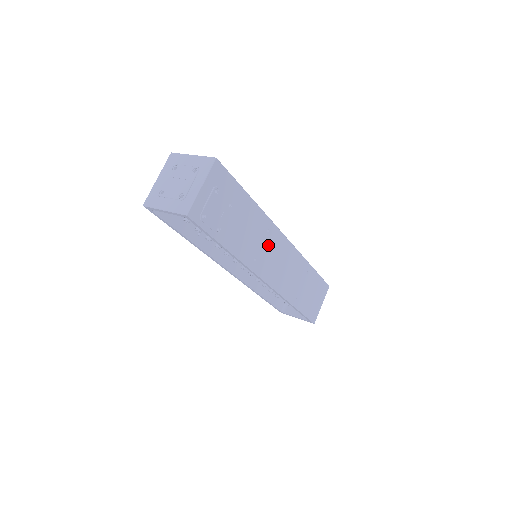
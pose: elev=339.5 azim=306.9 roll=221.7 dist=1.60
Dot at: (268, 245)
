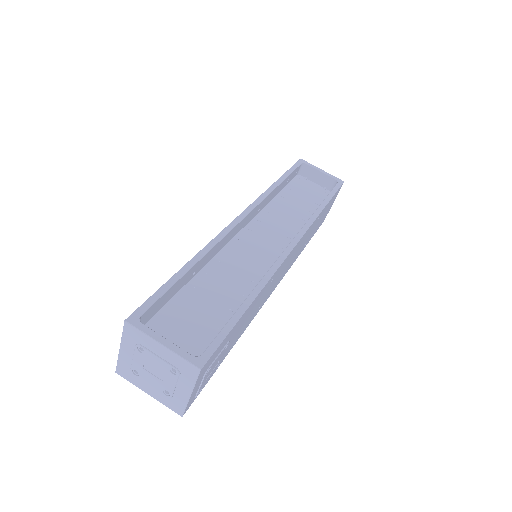
Dot at: (273, 282)
